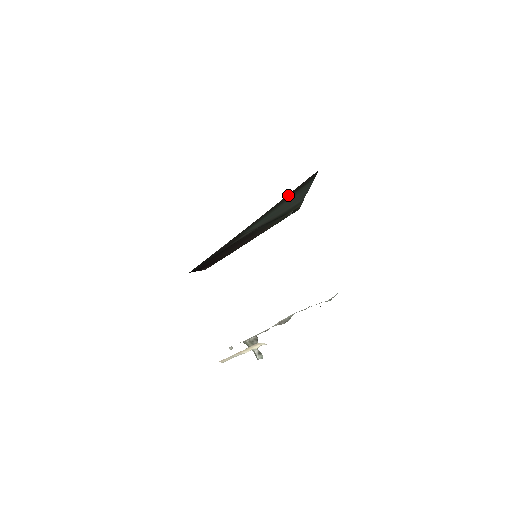
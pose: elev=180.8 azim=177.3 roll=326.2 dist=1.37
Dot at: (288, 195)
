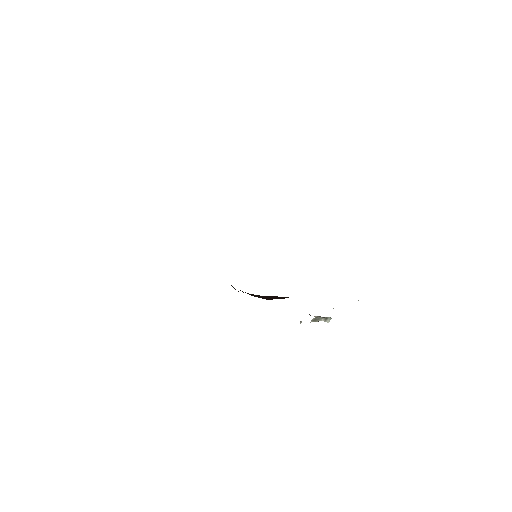
Dot at: occluded
